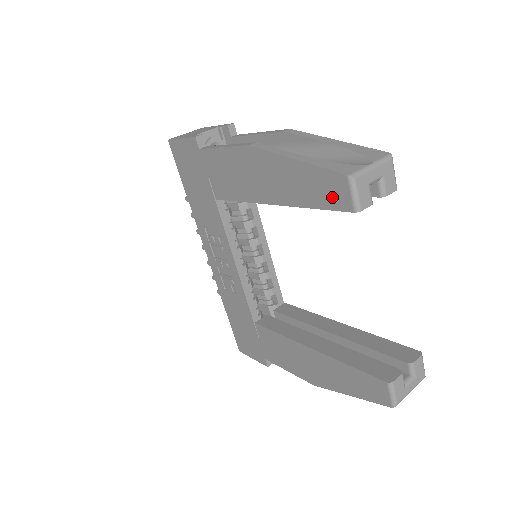
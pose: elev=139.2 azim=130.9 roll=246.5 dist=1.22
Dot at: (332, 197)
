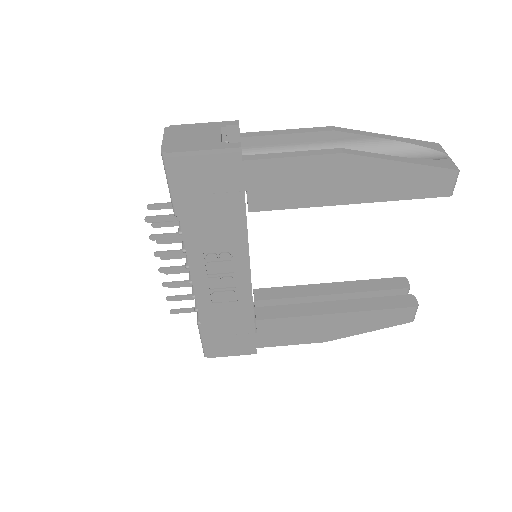
Dot at: (433, 188)
